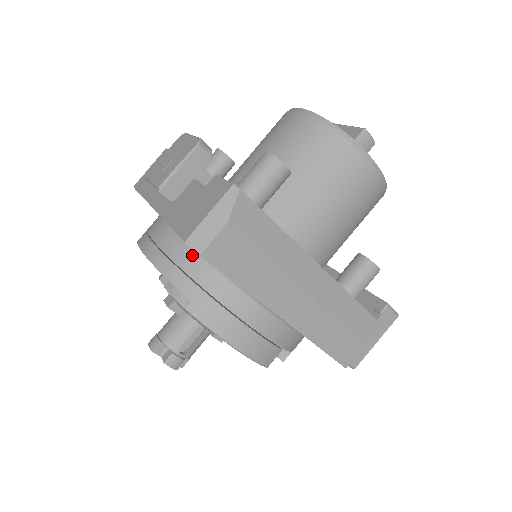
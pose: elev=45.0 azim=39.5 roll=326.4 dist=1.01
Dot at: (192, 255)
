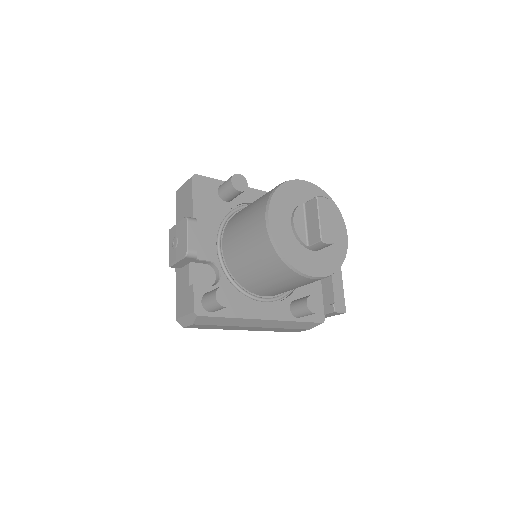
Dot at: occluded
